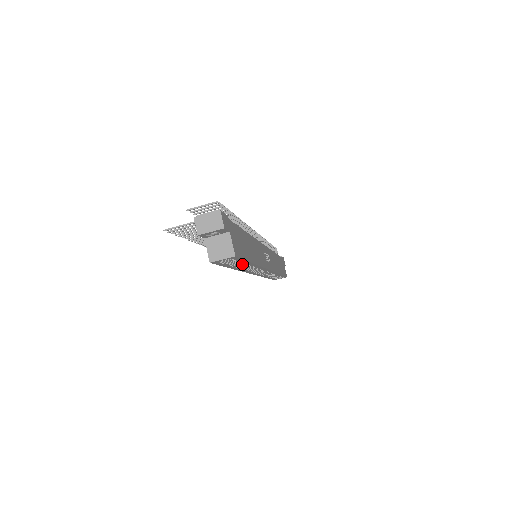
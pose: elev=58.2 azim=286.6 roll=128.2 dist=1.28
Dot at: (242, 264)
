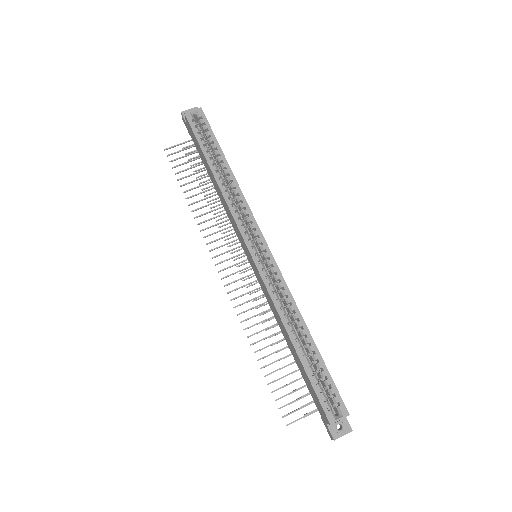
Dot at: (220, 175)
